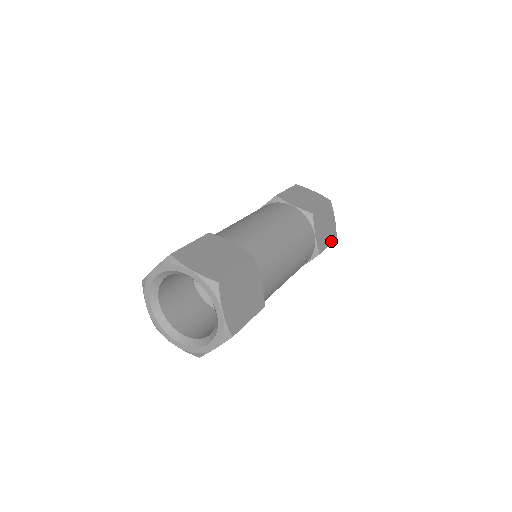
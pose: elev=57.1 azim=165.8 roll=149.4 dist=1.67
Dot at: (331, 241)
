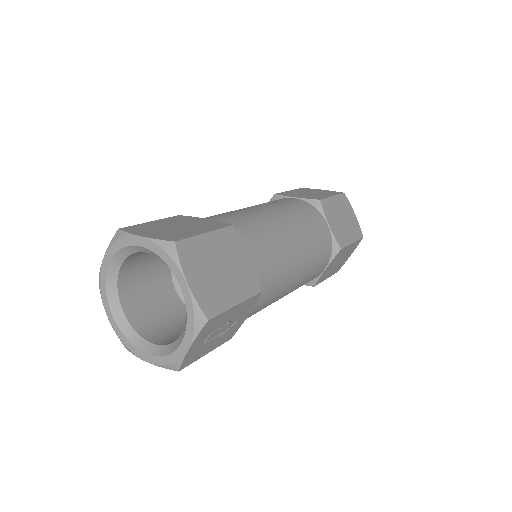
Dot at: (355, 238)
